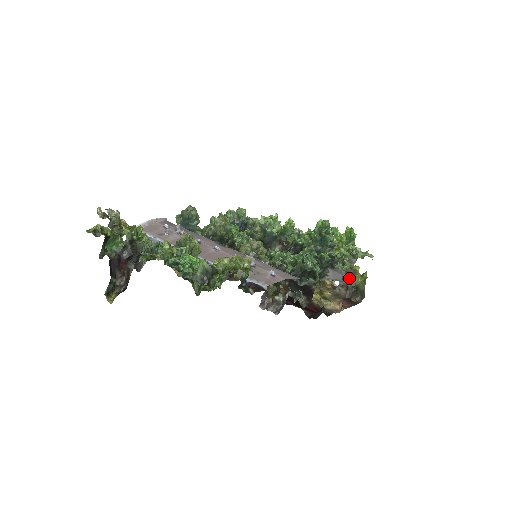
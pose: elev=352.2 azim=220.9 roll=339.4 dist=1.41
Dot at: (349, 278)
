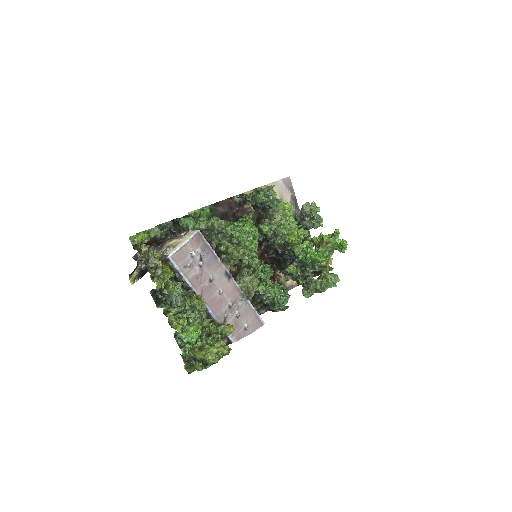
Dot at: (319, 266)
